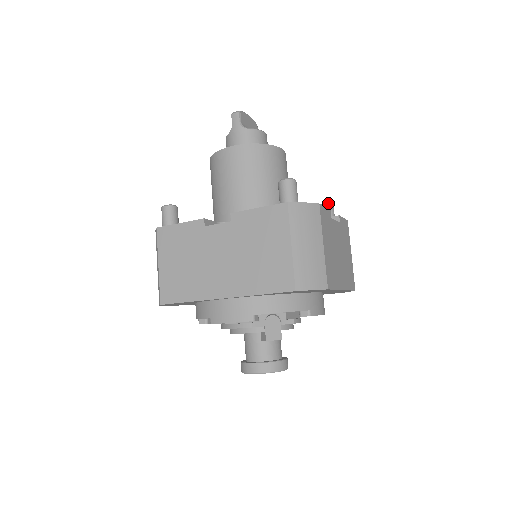
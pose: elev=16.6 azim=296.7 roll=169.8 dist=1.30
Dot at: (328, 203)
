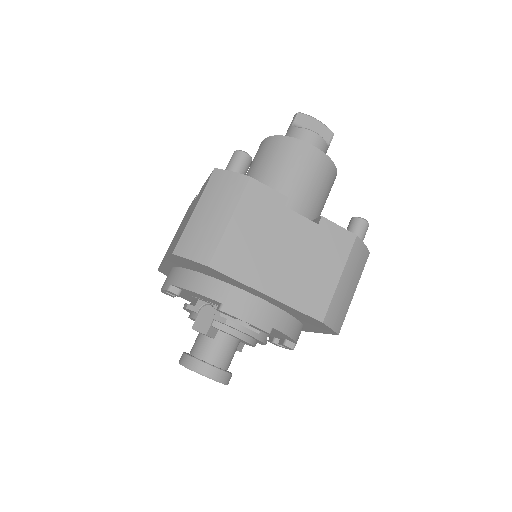
Dot at: occluded
